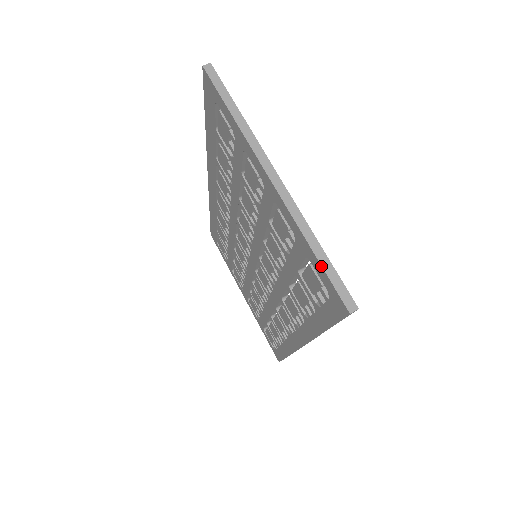
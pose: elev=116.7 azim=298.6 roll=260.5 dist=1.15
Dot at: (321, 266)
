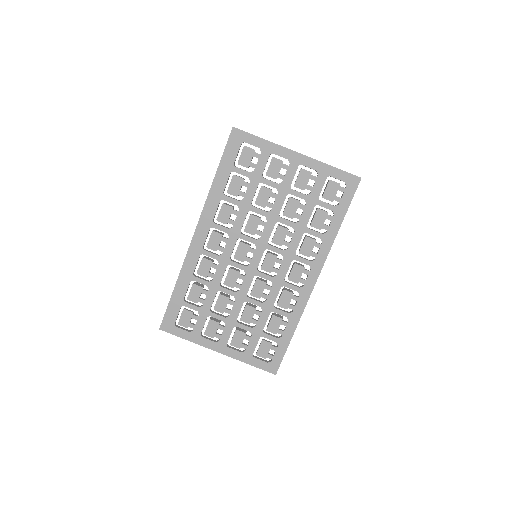
Dot at: (340, 170)
